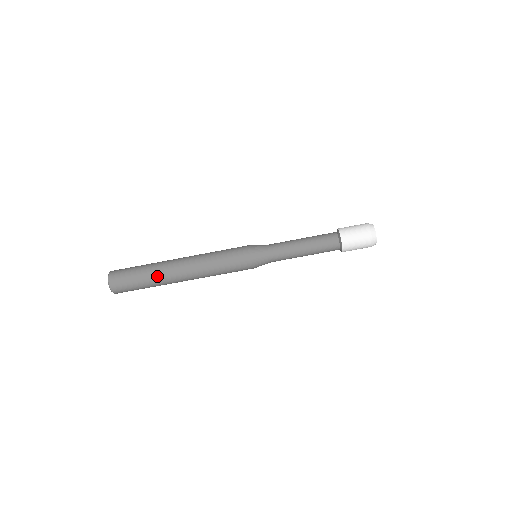
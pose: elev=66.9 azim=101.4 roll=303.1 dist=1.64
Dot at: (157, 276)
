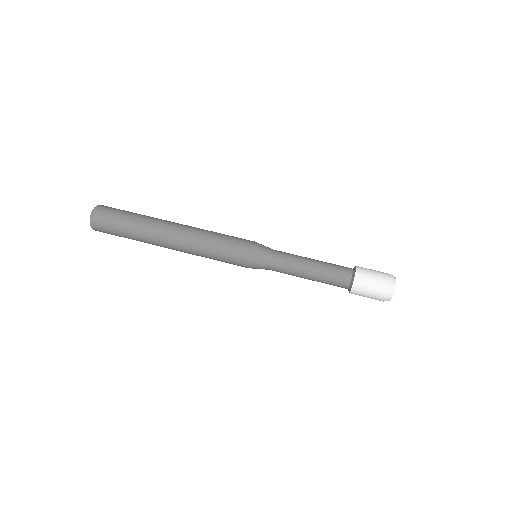
Dot at: (148, 219)
